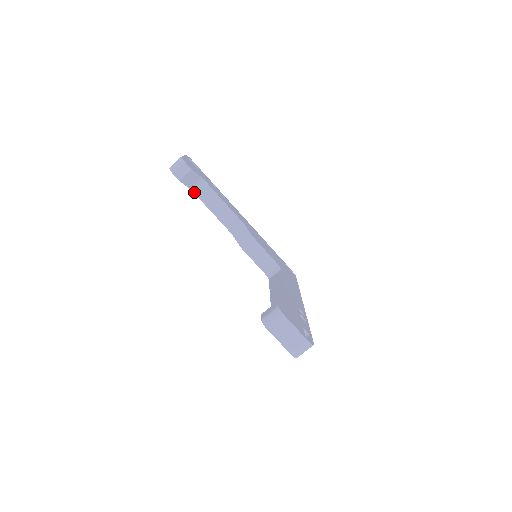
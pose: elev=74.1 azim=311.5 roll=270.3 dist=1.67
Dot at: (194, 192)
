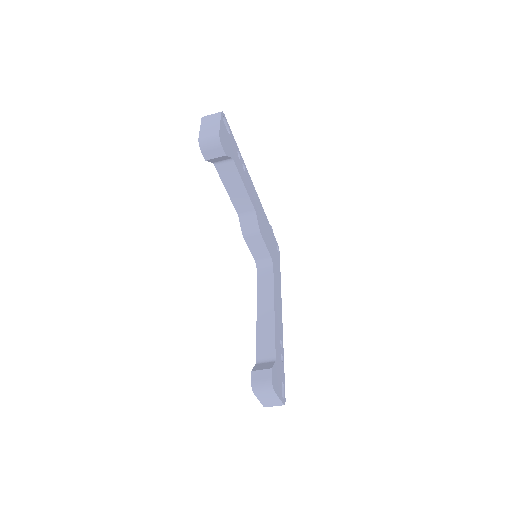
Dot at: (216, 167)
